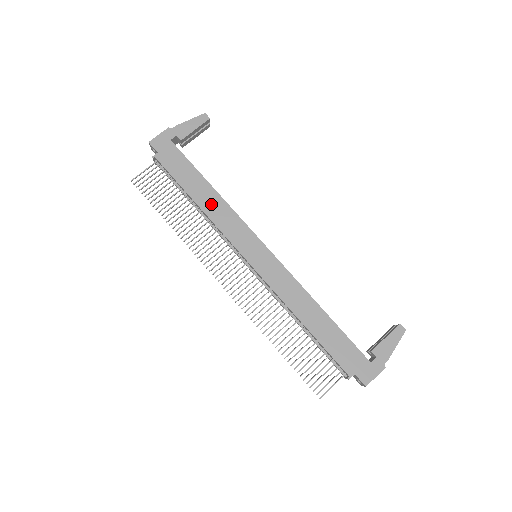
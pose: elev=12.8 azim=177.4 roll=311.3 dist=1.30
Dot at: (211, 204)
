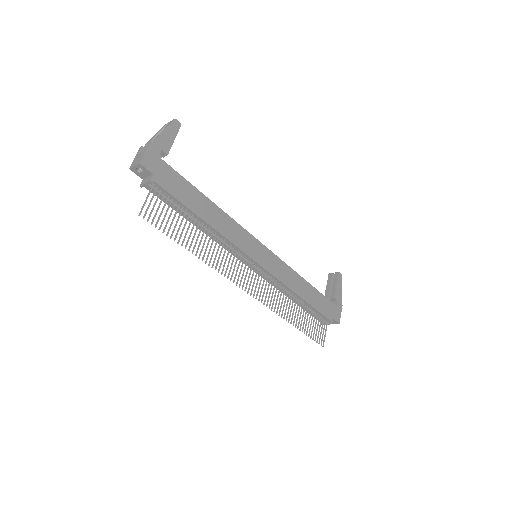
Dot at: (217, 219)
